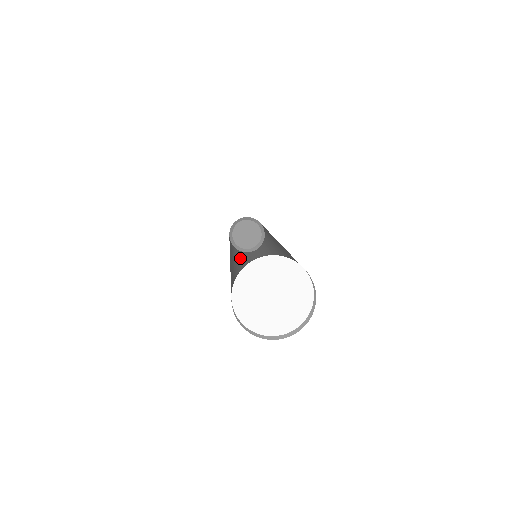
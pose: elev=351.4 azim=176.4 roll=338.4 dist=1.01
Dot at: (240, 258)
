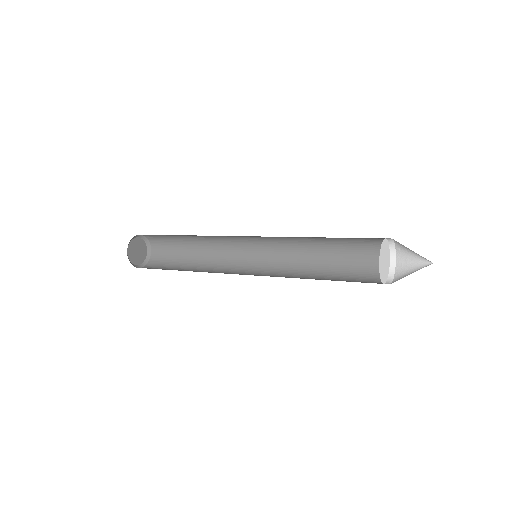
Dot at: occluded
